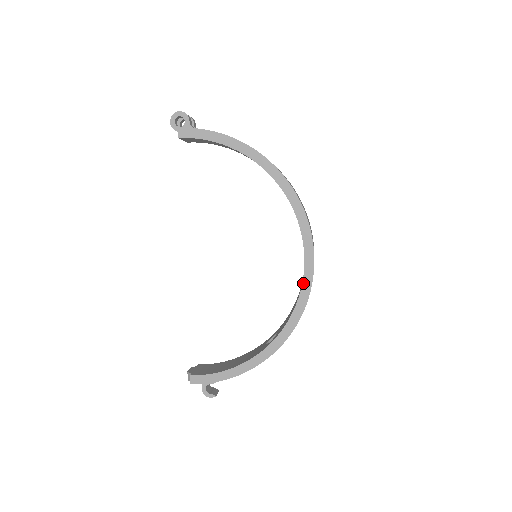
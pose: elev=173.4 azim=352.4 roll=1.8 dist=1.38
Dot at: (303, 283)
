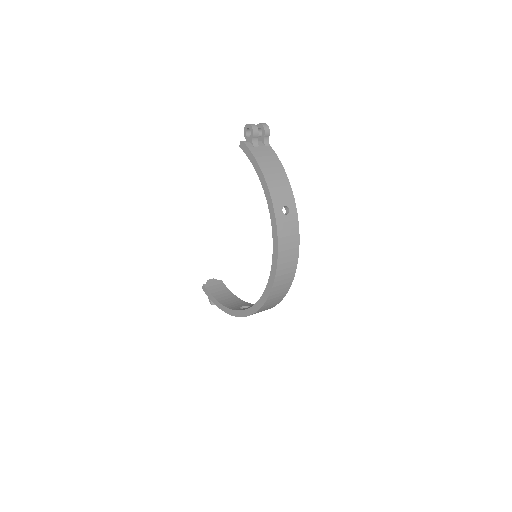
Dot at: (260, 299)
